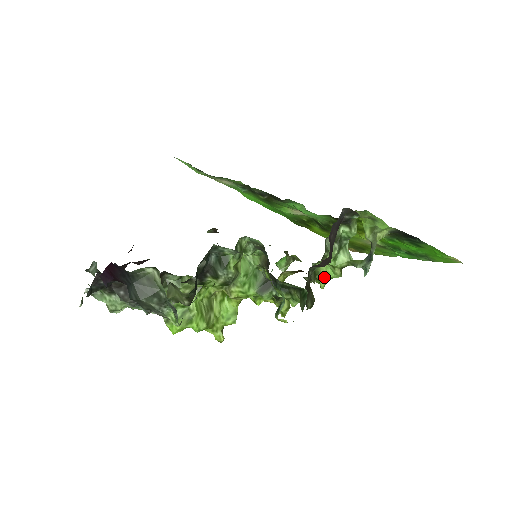
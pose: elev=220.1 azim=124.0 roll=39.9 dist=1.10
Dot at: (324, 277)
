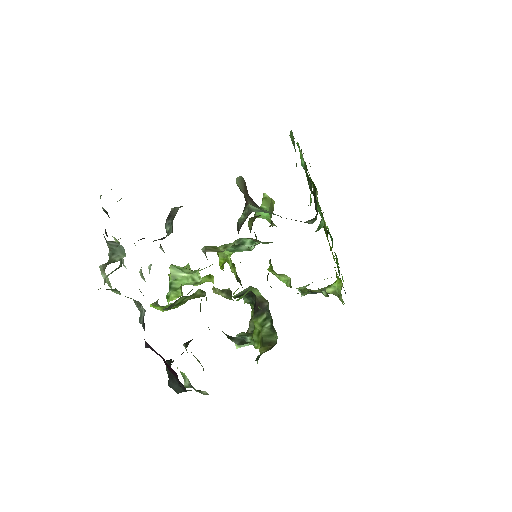
Dot at: (278, 277)
